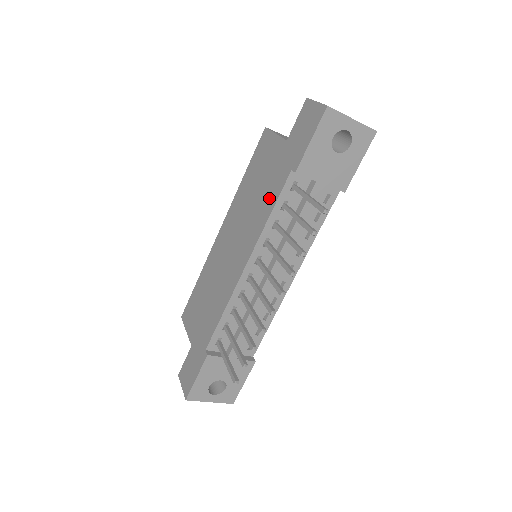
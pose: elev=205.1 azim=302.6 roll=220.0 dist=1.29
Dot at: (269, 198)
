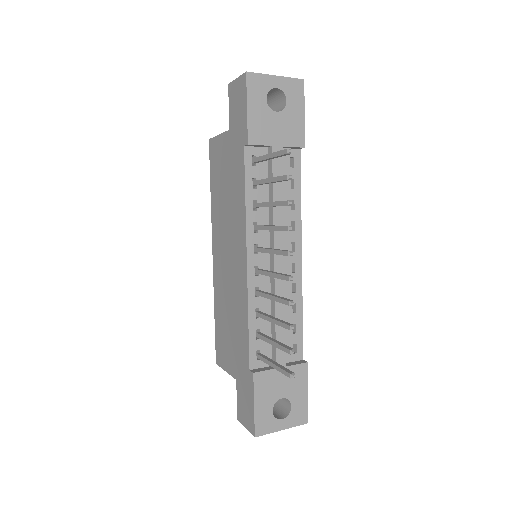
Dot at: (238, 186)
